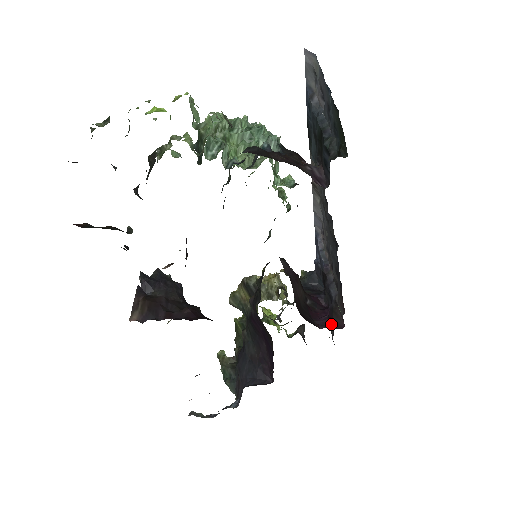
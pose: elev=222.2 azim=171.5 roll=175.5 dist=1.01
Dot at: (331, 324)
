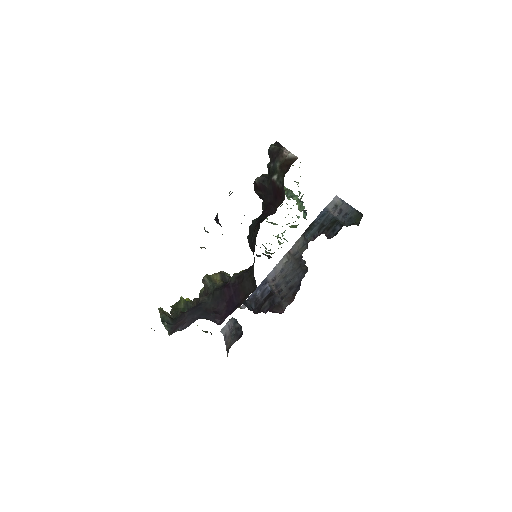
Dot at: occluded
